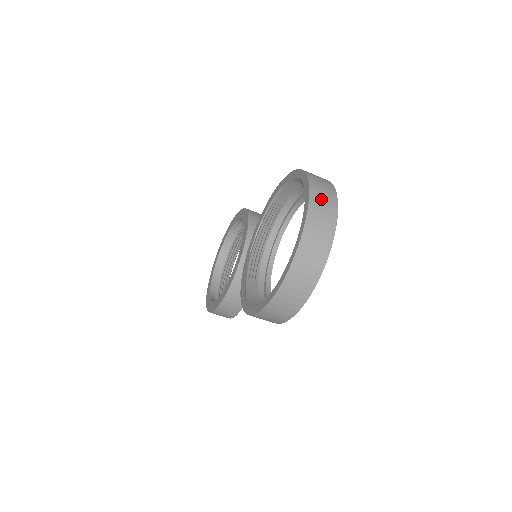
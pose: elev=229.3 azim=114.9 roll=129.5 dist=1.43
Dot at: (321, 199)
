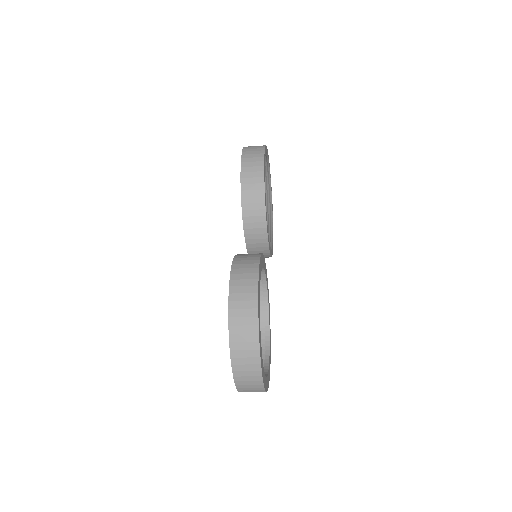
Dot at: (243, 366)
